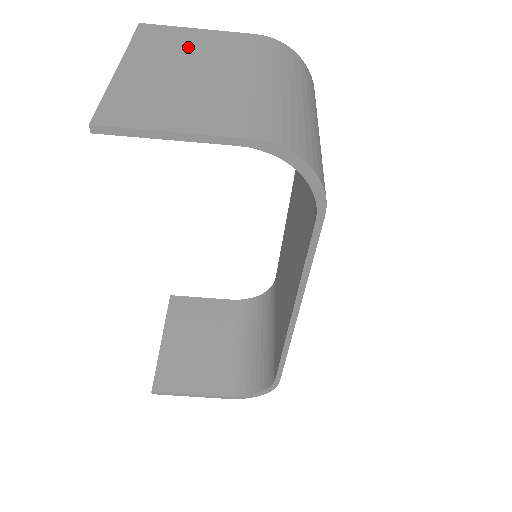
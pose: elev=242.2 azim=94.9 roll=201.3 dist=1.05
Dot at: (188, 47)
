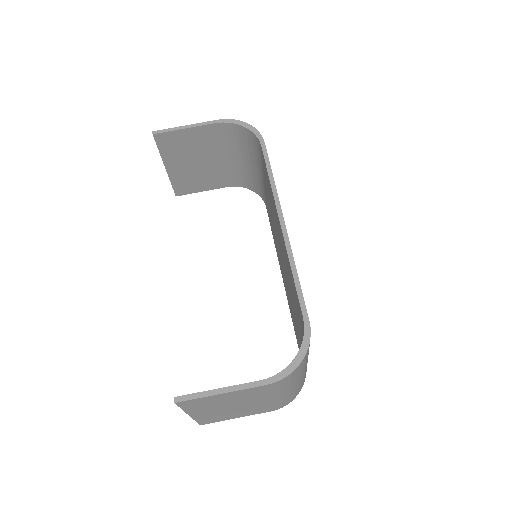
Dot at: (197, 176)
